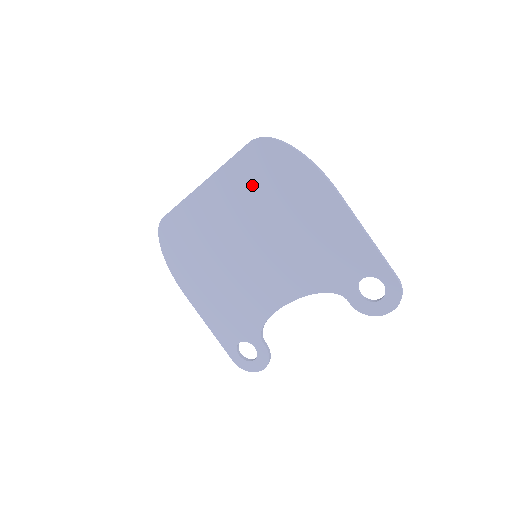
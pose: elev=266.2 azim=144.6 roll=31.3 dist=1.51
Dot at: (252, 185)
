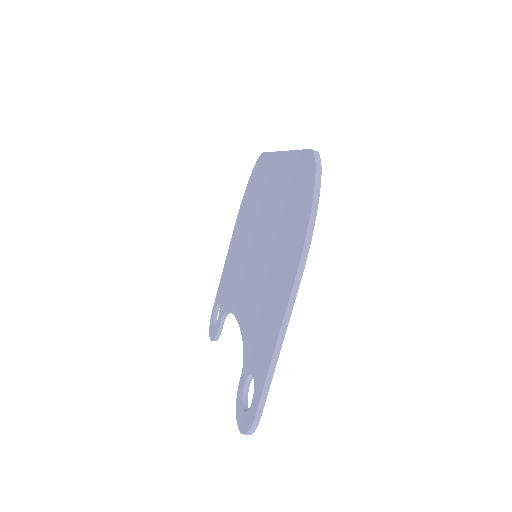
Dot at: (287, 193)
